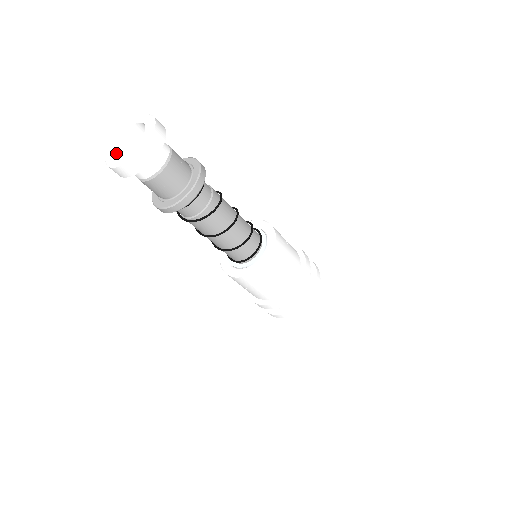
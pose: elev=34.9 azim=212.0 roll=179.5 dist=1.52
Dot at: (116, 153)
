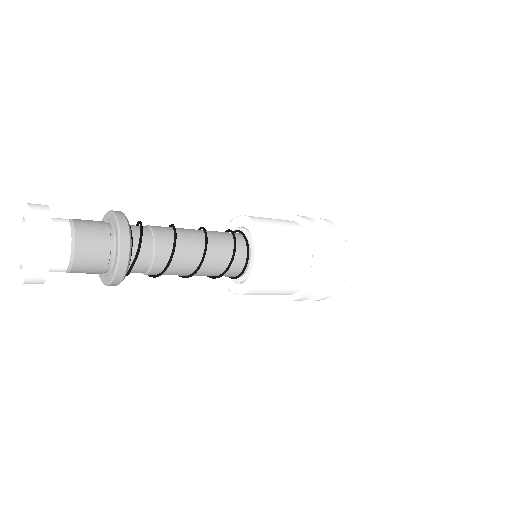
Dot at: occluded
